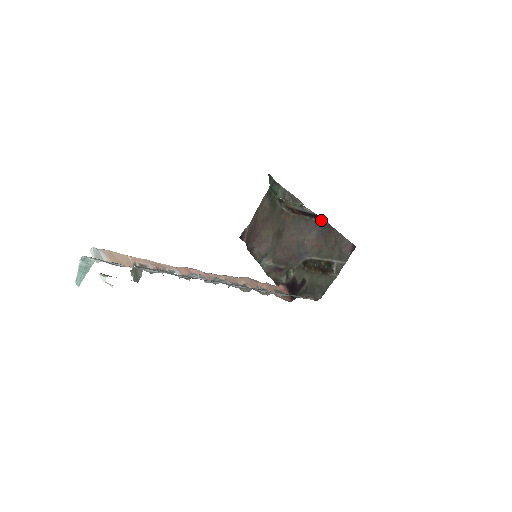
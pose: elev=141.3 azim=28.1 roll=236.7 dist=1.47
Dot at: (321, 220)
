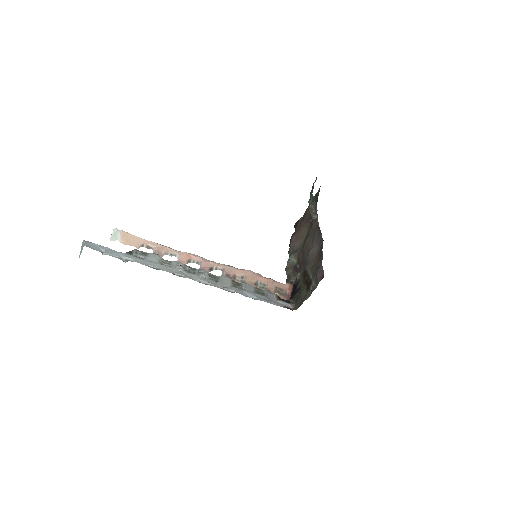
Dot at: (322, 238)
